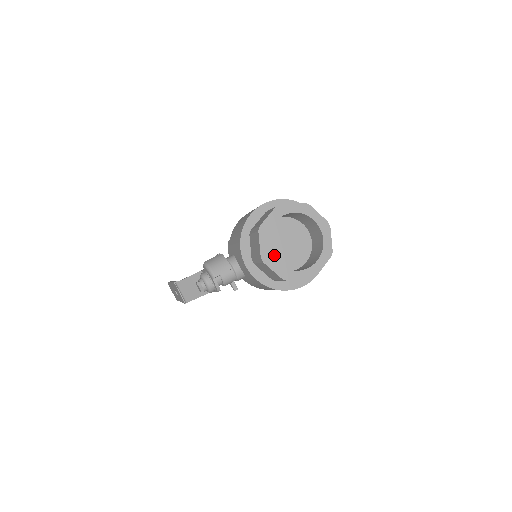
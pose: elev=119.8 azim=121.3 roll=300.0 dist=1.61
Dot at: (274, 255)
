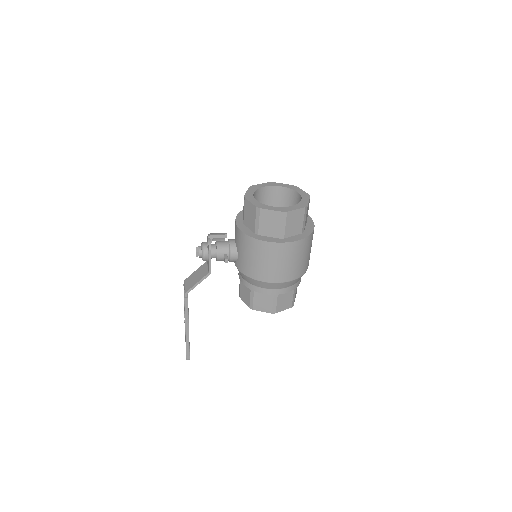
Dot at: occluded
